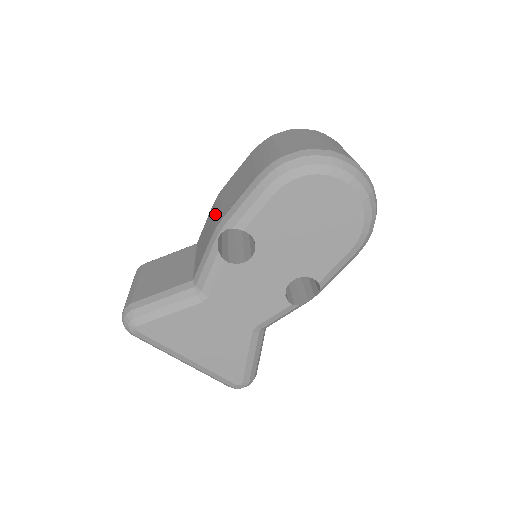
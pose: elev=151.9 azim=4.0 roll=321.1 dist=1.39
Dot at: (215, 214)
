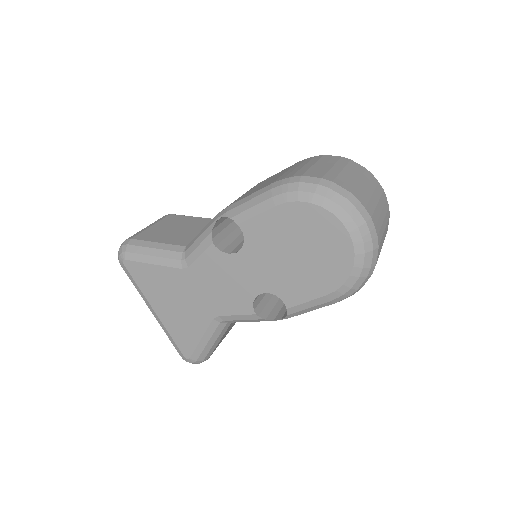
Dot at: occluded
